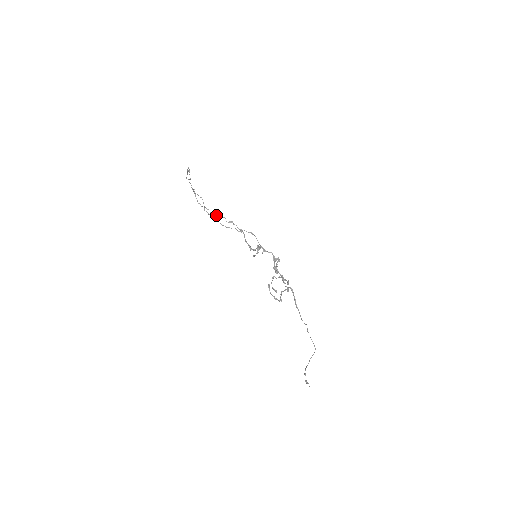
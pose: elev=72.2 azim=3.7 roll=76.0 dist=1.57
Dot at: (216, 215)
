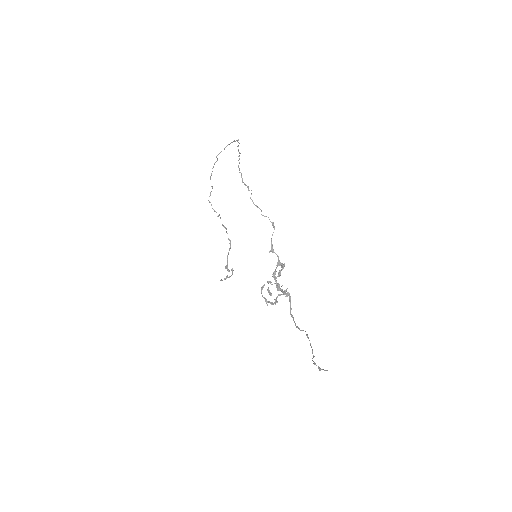
Dot at: (216, 212)
